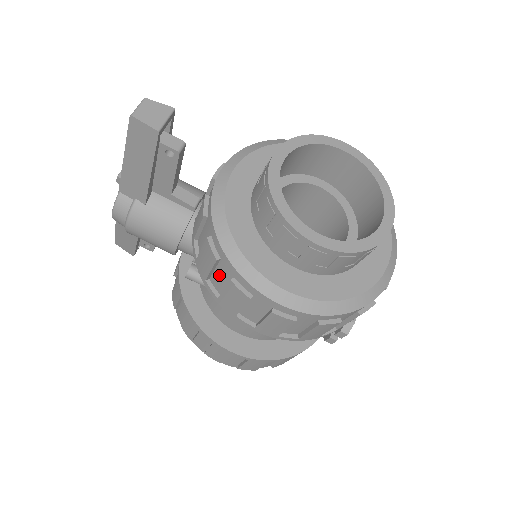
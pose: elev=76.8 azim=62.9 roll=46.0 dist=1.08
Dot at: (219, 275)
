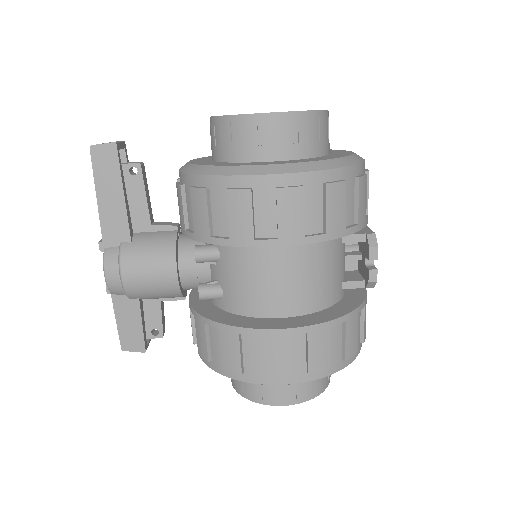
Dot at: (217, 211)
